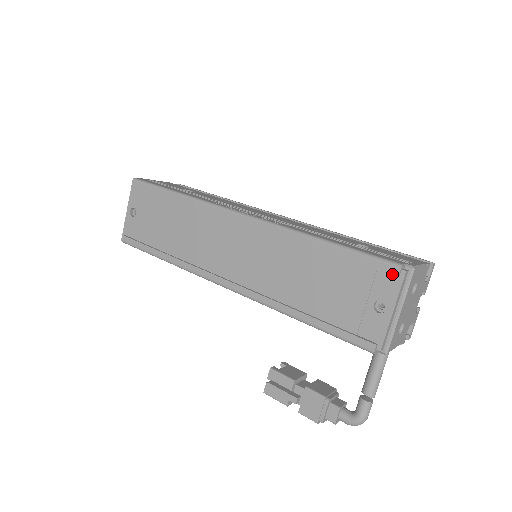
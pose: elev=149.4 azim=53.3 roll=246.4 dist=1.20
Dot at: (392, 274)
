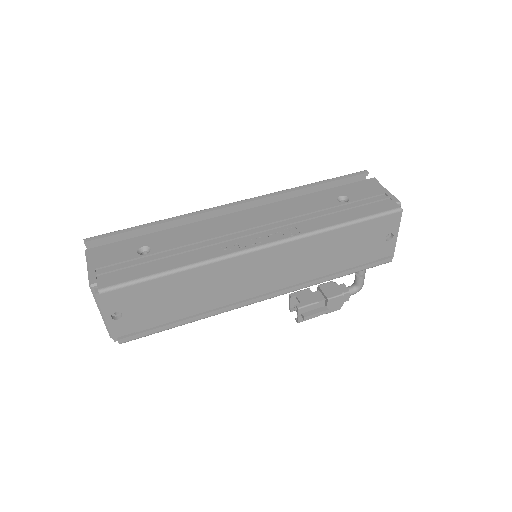
Dot at: (395, 216)
